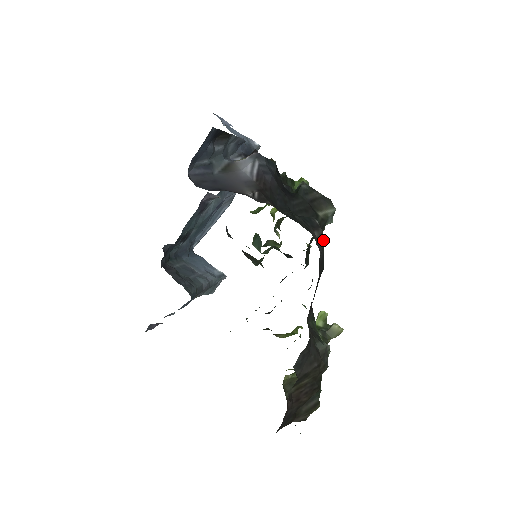
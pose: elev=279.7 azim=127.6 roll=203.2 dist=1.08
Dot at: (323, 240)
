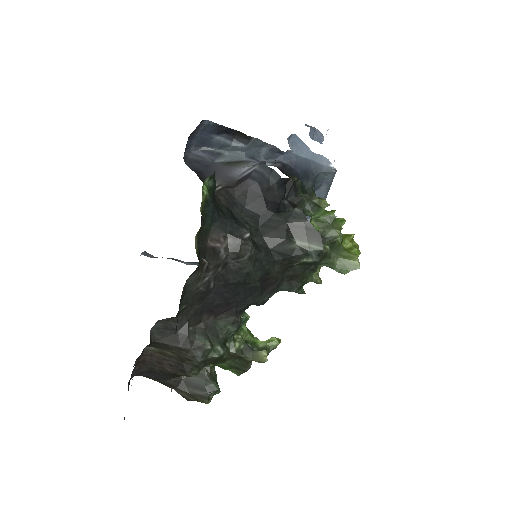
Dot at: (237, 250)
